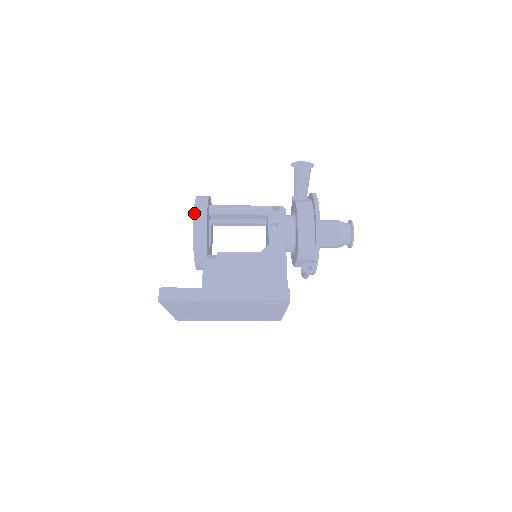
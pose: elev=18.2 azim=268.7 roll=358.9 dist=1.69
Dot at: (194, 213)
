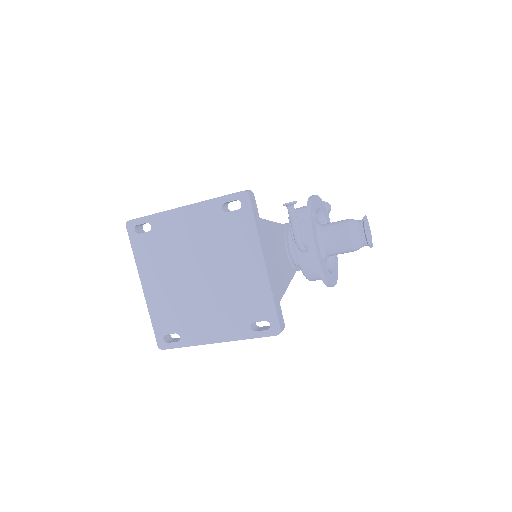
Dot at: occluded
